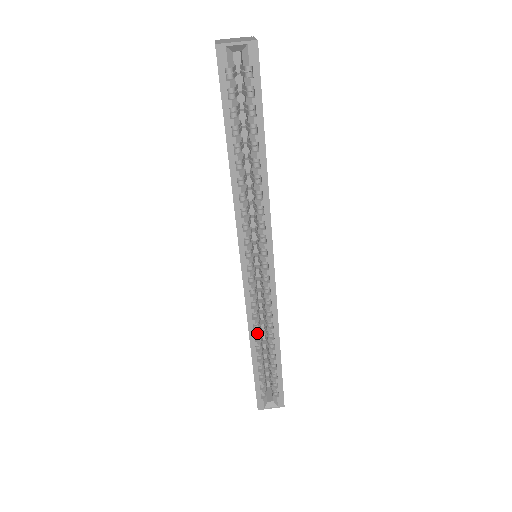
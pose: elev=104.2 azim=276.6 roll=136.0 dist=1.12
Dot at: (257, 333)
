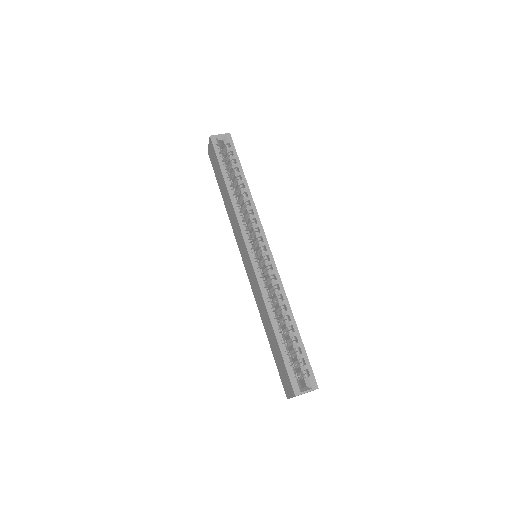
Dot at: (272, 307)
